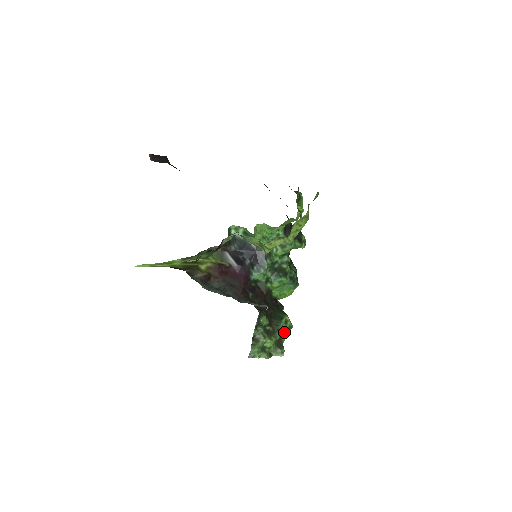
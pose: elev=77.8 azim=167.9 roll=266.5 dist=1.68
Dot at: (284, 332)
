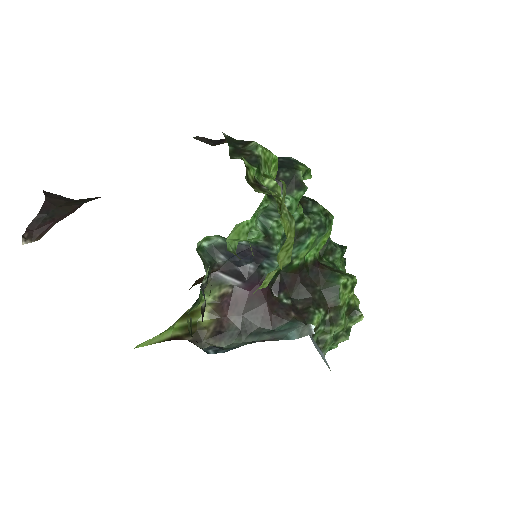
Dot at: (349, 296)
